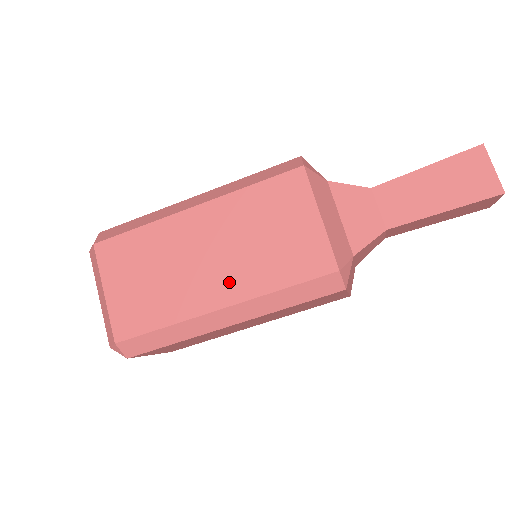
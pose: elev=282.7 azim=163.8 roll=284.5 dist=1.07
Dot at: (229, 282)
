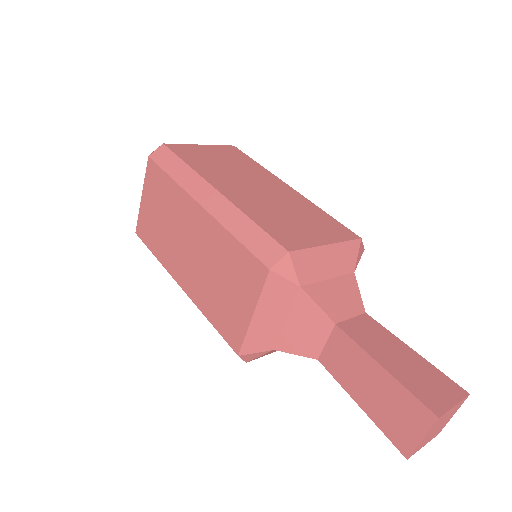
Dot at: (190, 278)
